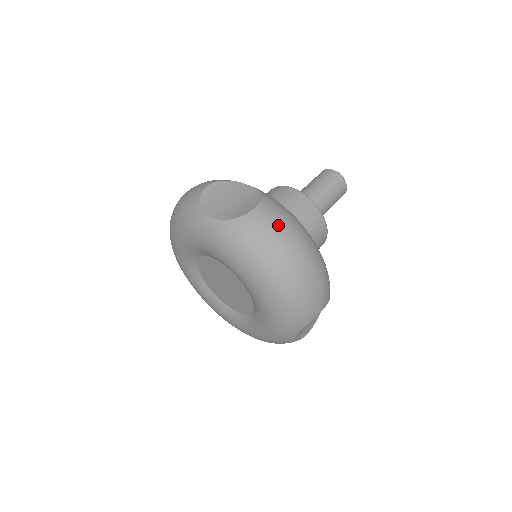
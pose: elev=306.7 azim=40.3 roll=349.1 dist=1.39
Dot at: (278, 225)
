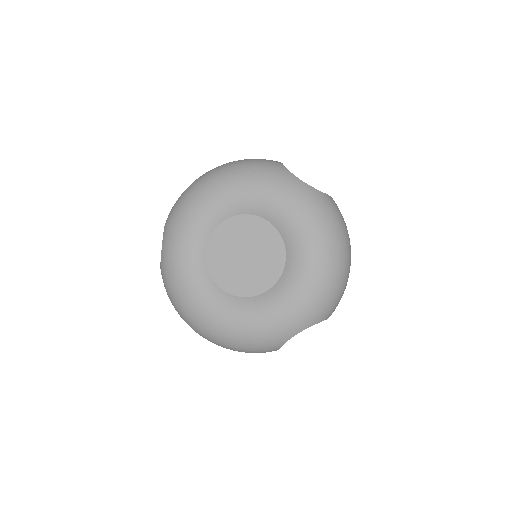
Dot at: occluded
